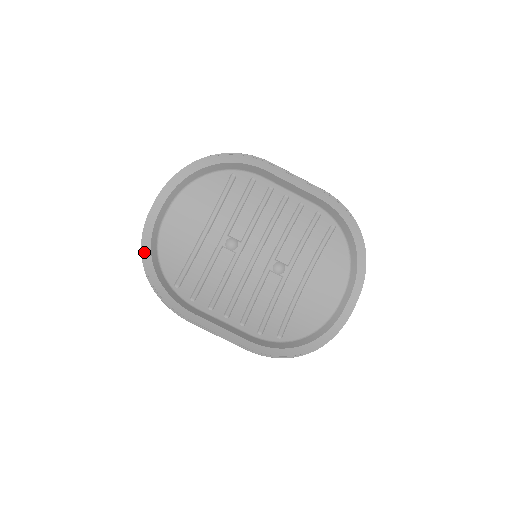
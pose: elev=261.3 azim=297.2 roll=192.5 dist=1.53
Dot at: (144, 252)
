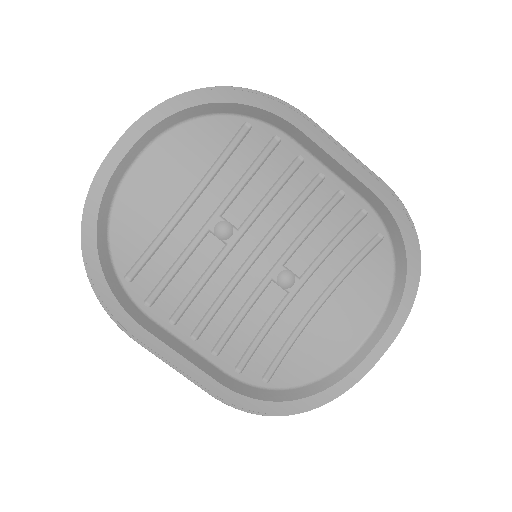
Dot at: (86, 218)
